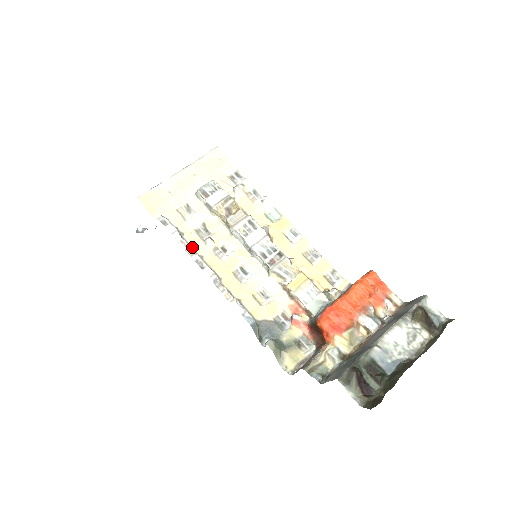
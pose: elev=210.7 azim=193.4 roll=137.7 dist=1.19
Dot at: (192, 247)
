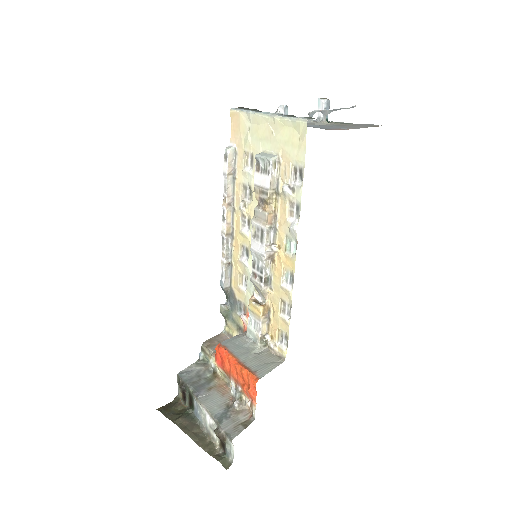
Dot at: (234, 195)
